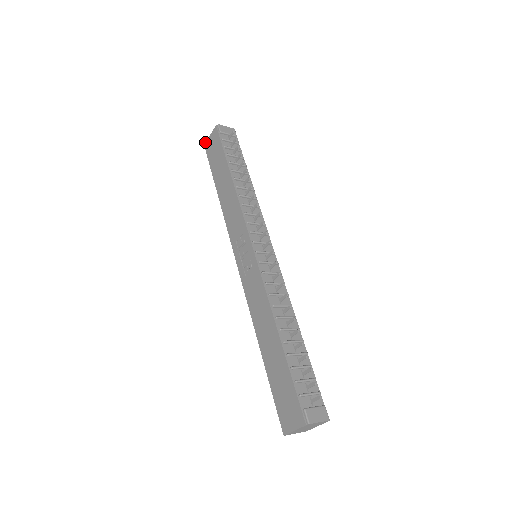
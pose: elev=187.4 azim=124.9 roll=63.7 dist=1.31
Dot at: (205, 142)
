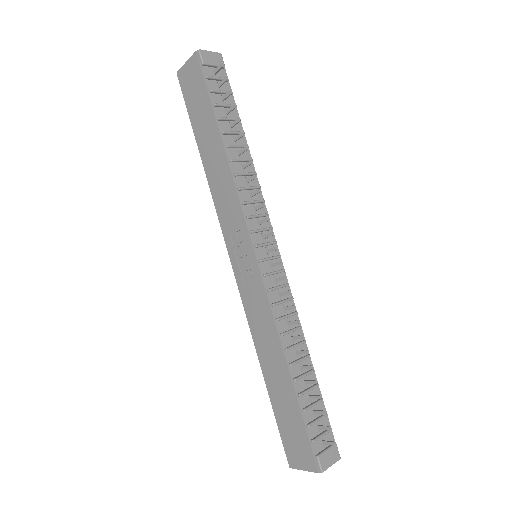
Dot at: (178, 70)
